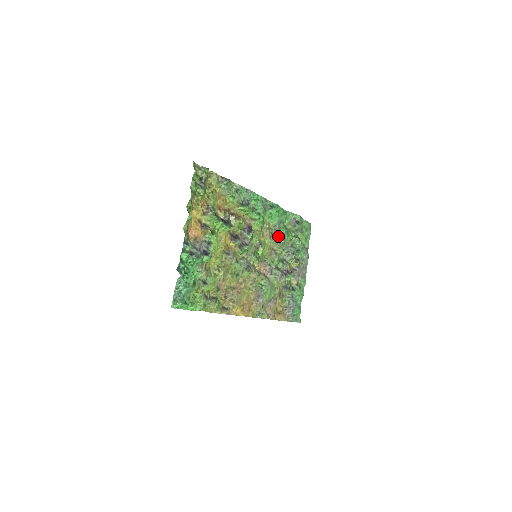
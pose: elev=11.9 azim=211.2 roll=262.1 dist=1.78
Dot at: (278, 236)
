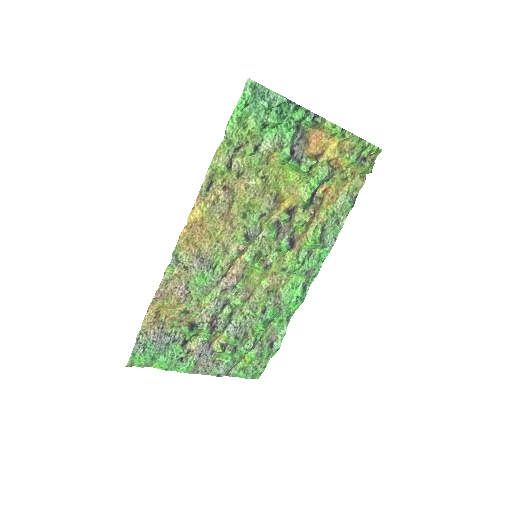
Dot at: (266, 304)
